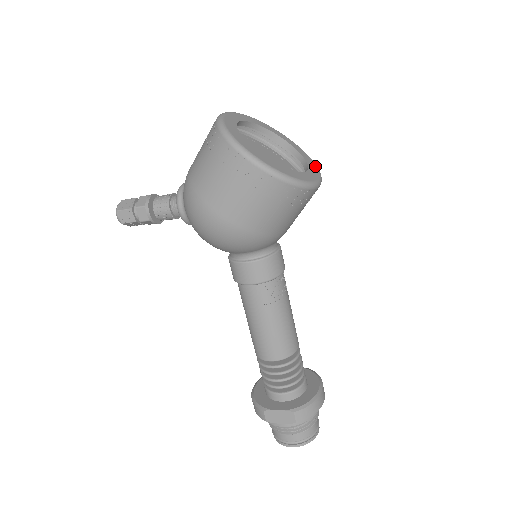
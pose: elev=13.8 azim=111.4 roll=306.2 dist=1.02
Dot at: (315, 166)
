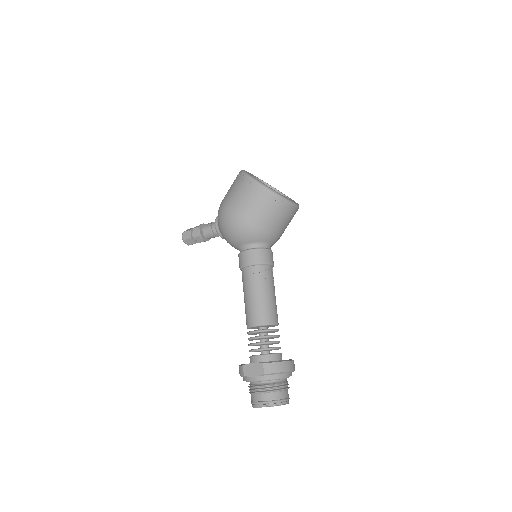
Dot at: occluded
